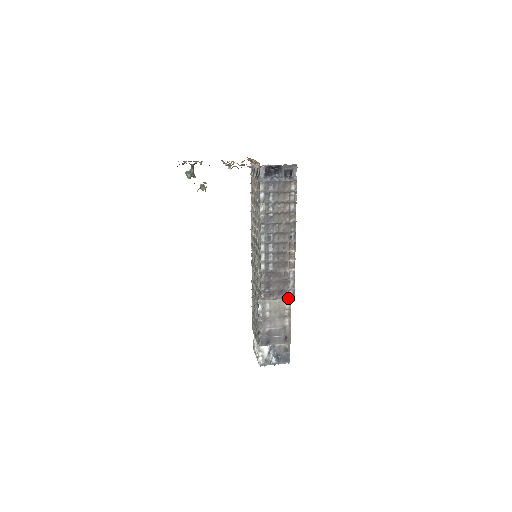
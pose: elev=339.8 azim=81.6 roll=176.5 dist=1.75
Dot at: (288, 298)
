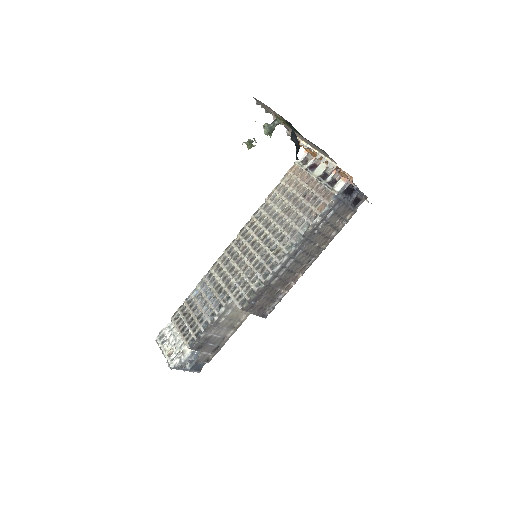
Dot at: occluded
